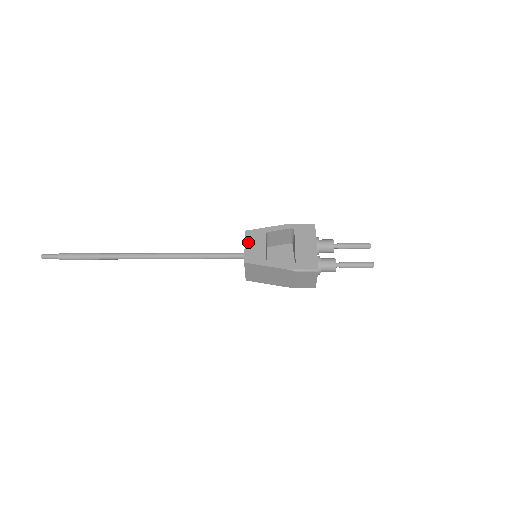
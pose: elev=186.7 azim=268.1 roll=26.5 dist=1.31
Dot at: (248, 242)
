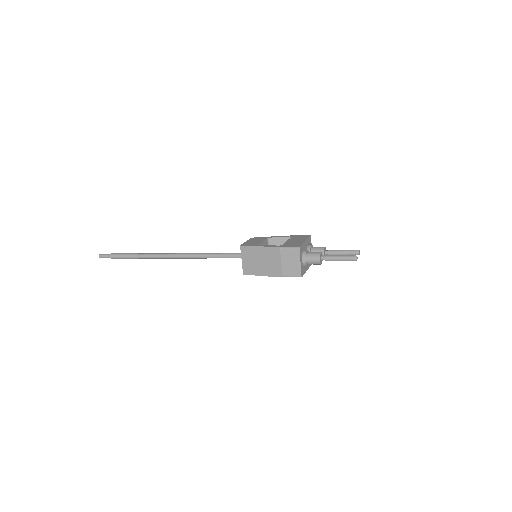
Dot at: (250, 240)
